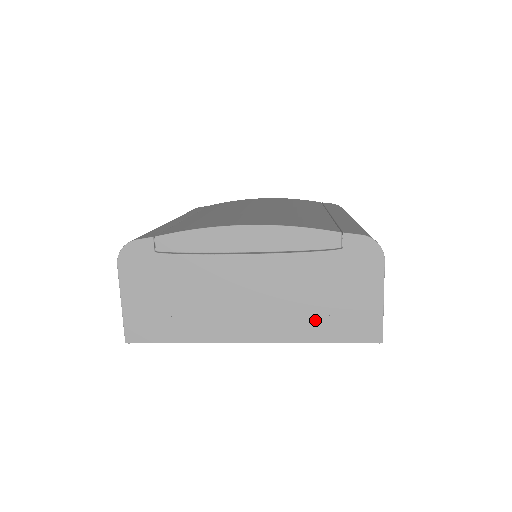
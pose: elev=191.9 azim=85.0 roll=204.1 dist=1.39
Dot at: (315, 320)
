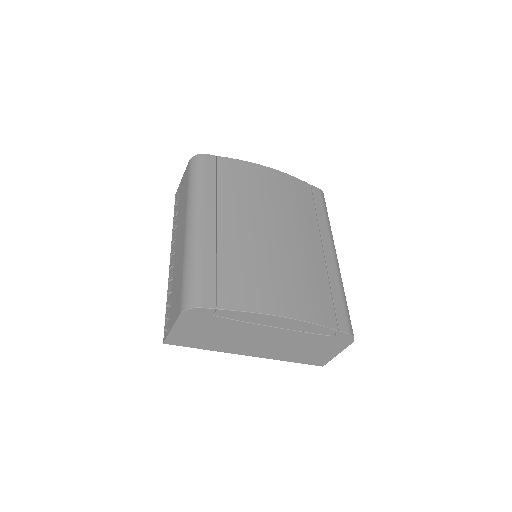
Dot at: (294, 355)
